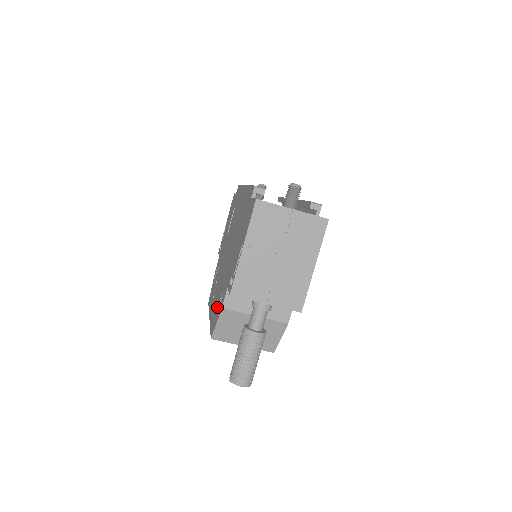
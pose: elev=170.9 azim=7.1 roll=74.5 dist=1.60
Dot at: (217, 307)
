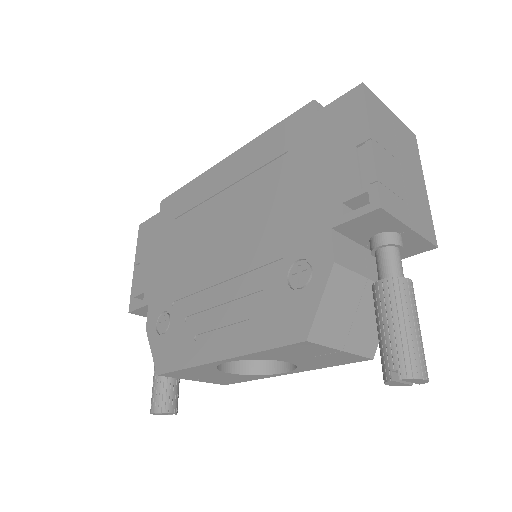
Dot at: (281, 296)
